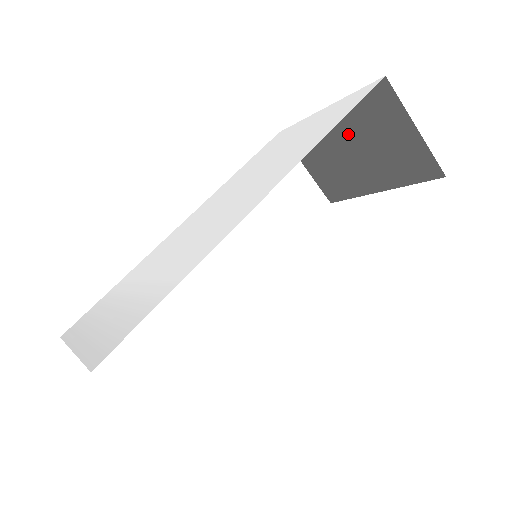
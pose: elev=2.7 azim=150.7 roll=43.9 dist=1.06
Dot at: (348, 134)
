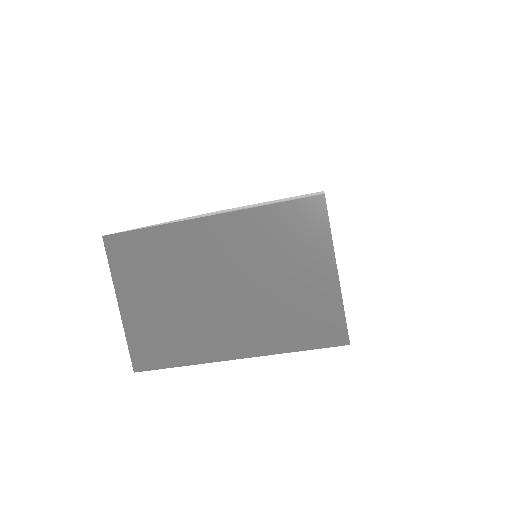
Dot at: occluded
